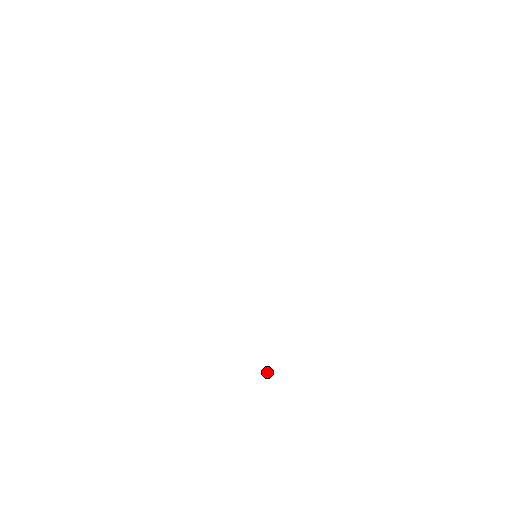
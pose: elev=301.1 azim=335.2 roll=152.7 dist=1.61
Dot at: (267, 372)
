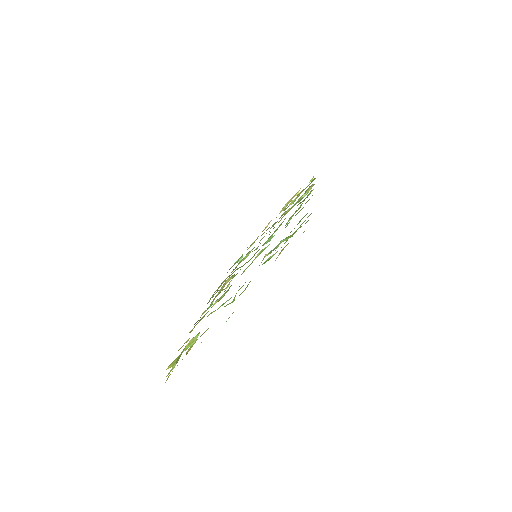
Dot at: (187, 353)
